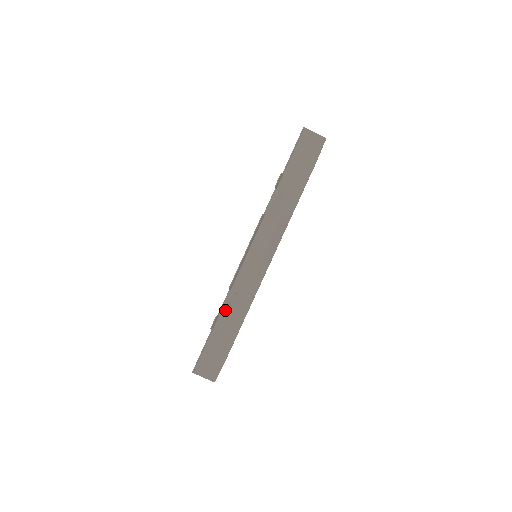
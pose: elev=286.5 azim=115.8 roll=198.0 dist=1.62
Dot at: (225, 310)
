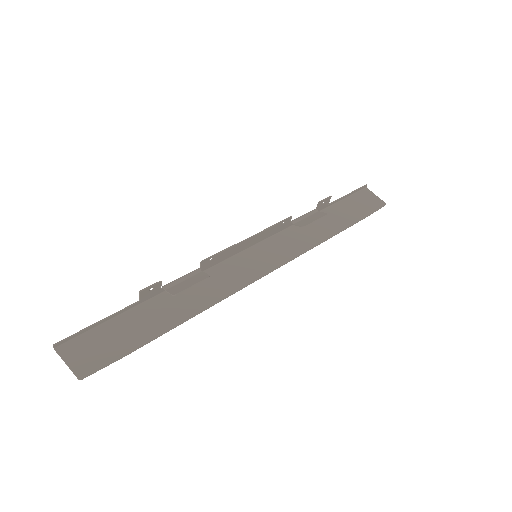
Dot at: (177, 285)
